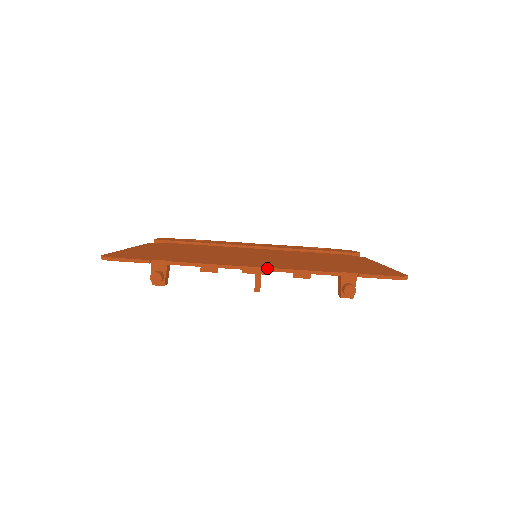
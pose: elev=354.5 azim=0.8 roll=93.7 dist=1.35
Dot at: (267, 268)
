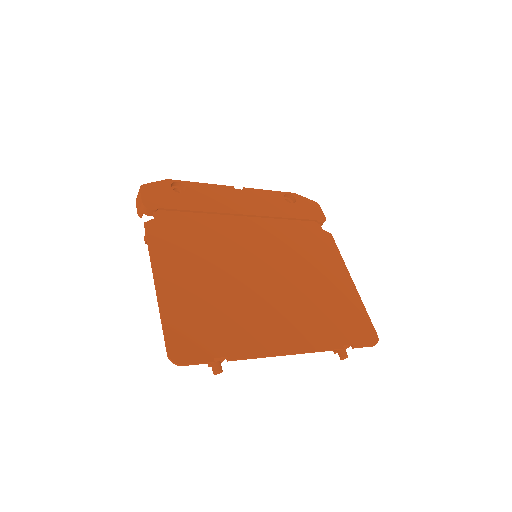
Dot at: (299, 353)
